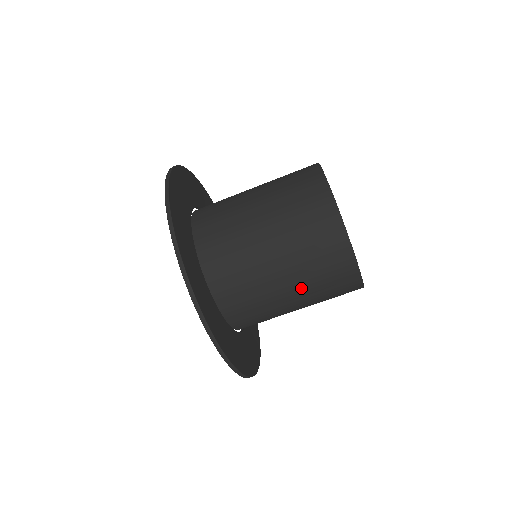
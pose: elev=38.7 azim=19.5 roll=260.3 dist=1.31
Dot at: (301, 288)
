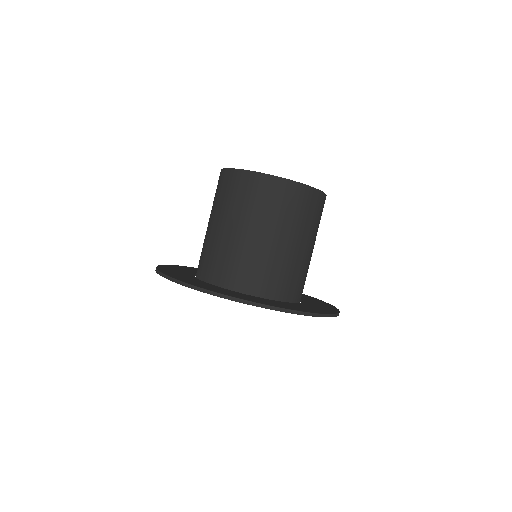
Dot at: (256, 224)
